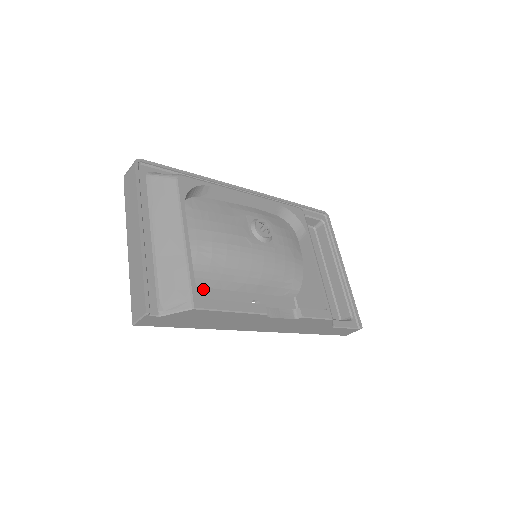
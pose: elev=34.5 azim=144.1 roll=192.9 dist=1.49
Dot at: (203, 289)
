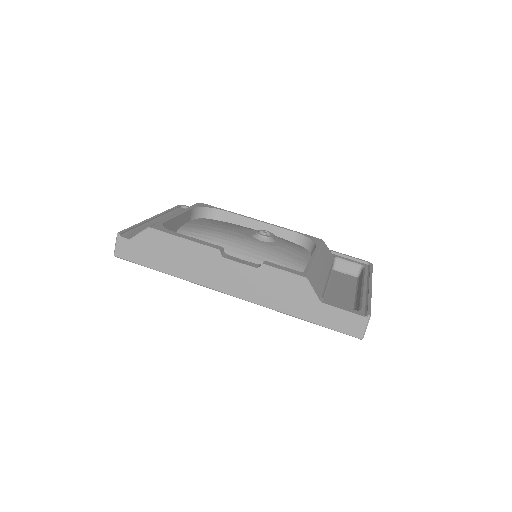
Dot at: occluded
